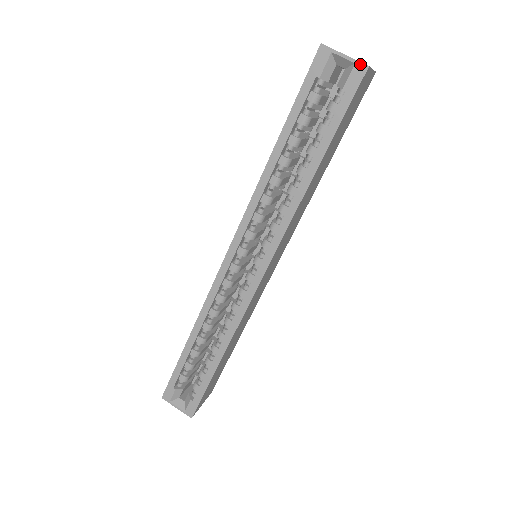
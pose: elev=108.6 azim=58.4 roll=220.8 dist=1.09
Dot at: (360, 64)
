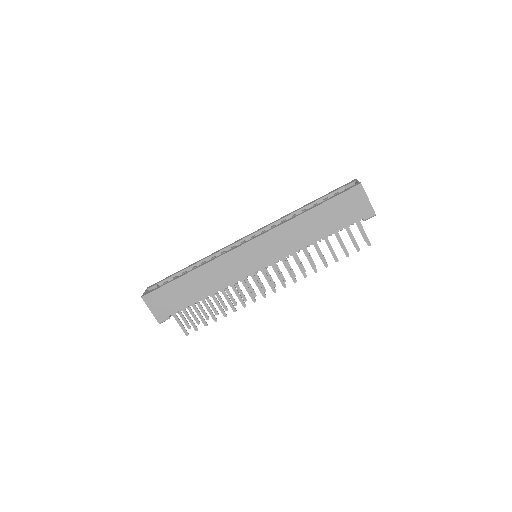
Dot at: (359, 183)
